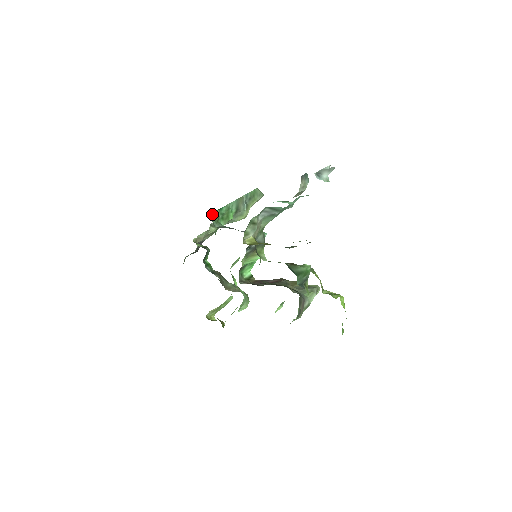
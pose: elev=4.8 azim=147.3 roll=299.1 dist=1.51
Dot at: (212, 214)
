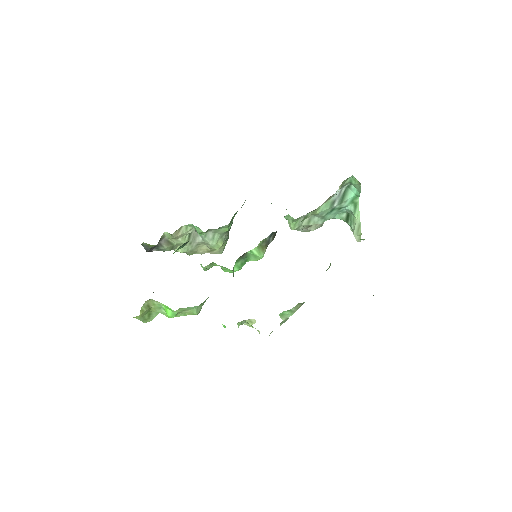
Dot at: occluded
